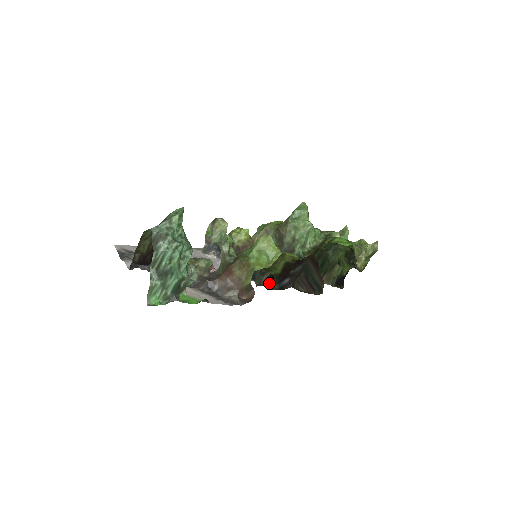
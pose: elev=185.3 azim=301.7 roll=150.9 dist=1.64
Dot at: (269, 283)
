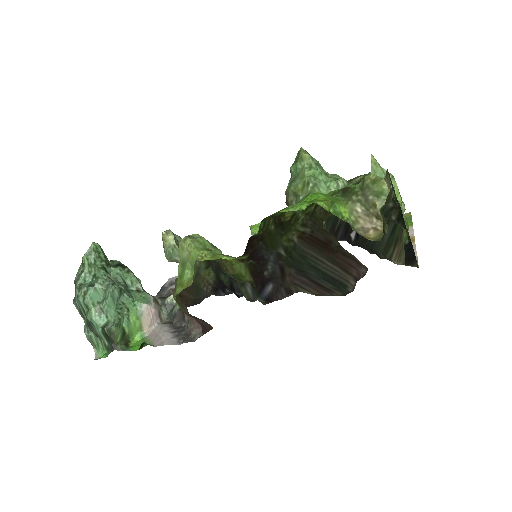
Dot at: occluded
